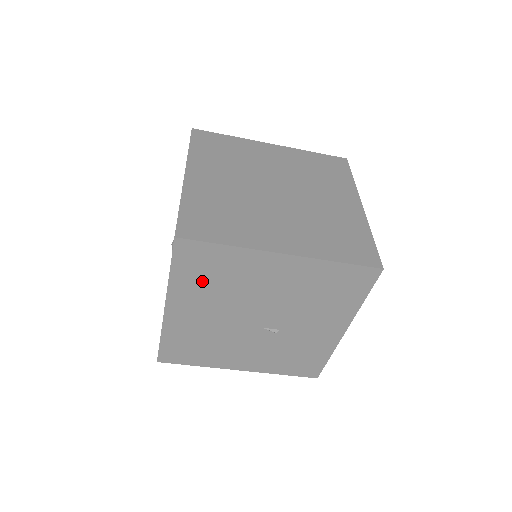
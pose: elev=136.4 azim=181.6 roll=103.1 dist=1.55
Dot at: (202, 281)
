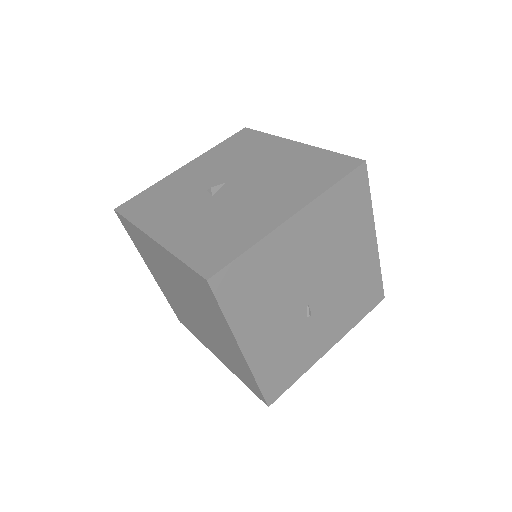
Dot at: (335, 214)
